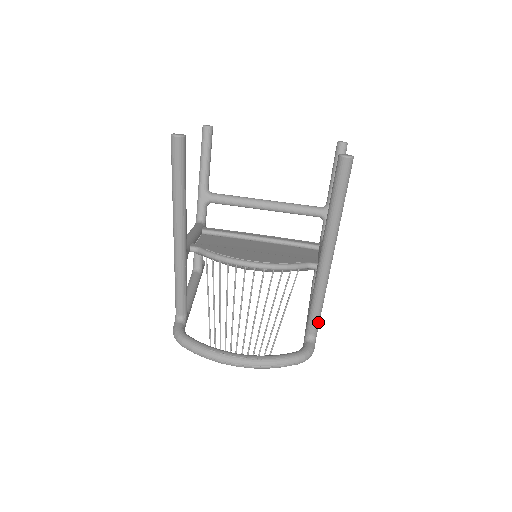
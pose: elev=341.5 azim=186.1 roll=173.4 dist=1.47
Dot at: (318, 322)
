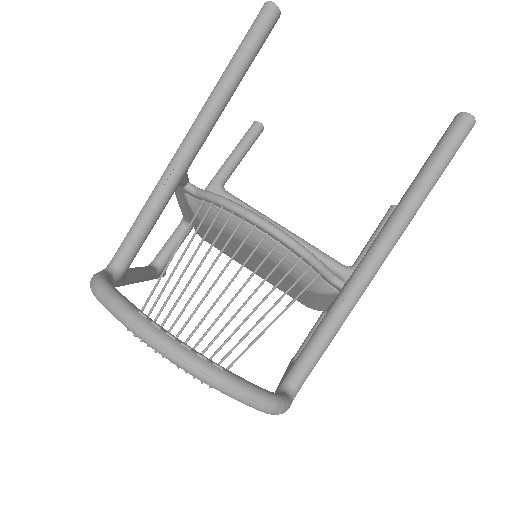
Dot at: (313, 365)
